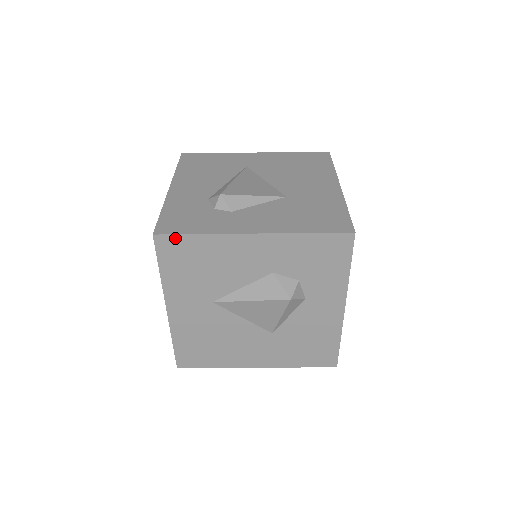
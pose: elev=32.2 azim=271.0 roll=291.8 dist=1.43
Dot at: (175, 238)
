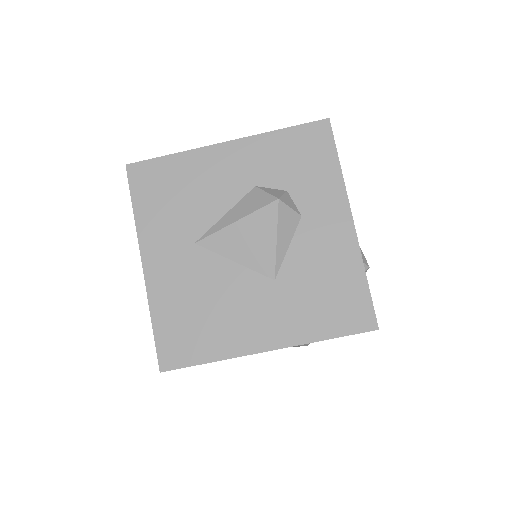
Dot at: (148, 164)
